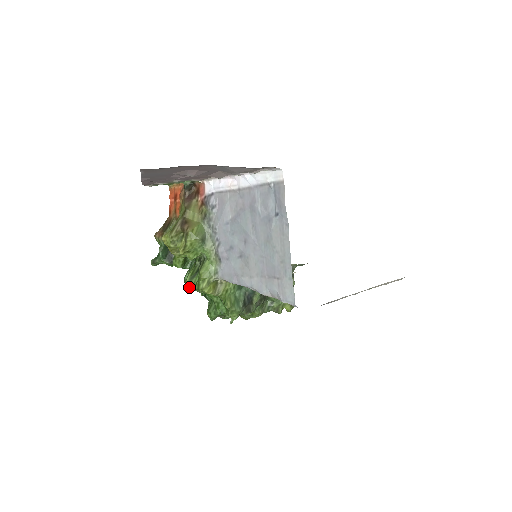
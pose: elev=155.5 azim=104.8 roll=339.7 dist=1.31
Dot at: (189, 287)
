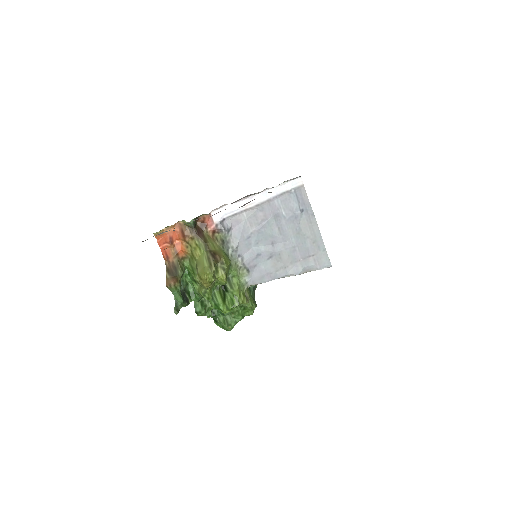
Dot at: (227, 309)
